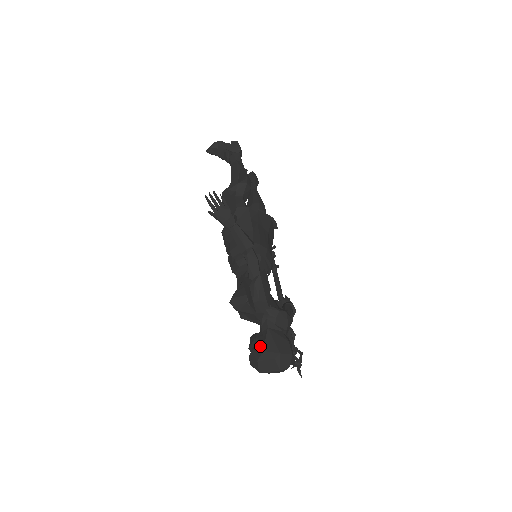
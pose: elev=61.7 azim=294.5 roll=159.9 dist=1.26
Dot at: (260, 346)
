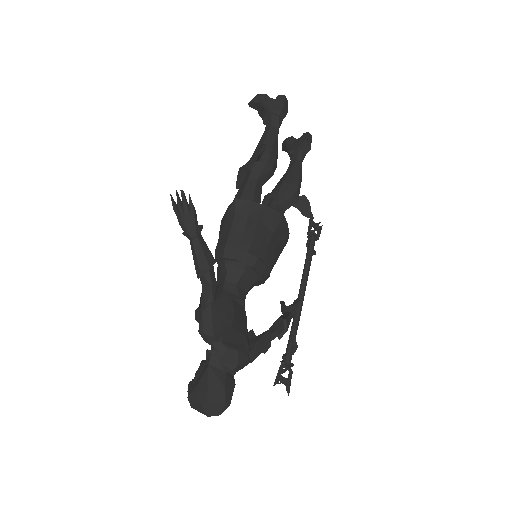
Dot at: (196, 382)
